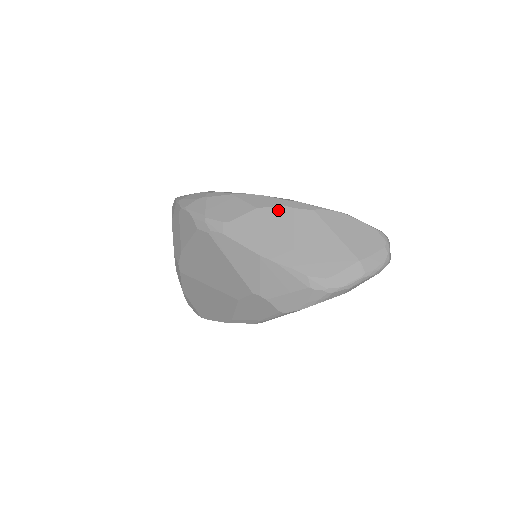
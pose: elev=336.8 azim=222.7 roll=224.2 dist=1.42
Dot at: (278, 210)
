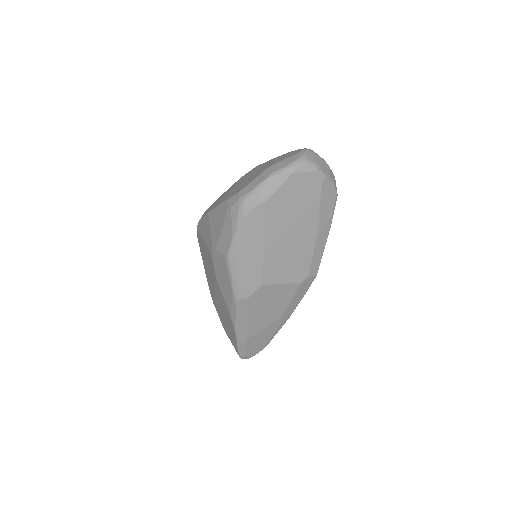
Dot at: occluded
